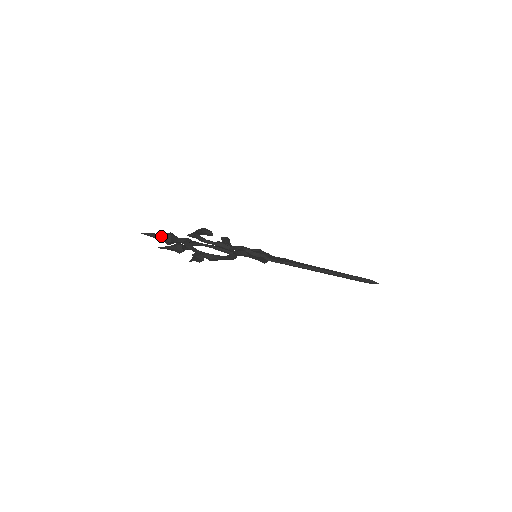
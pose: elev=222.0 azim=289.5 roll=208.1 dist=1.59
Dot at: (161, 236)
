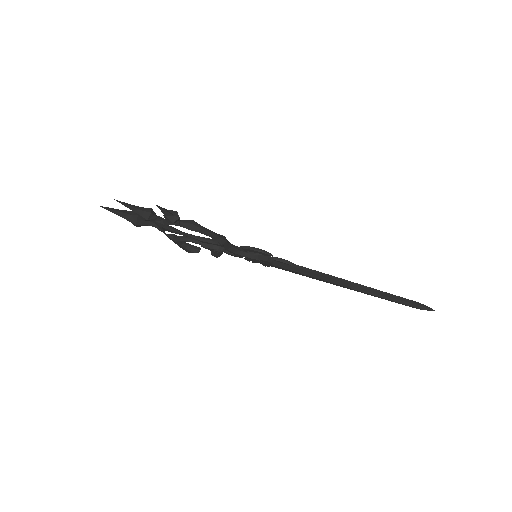
Dot at: (127, 212)
